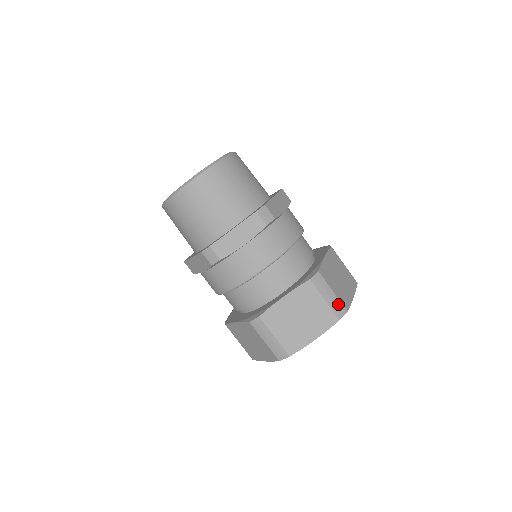
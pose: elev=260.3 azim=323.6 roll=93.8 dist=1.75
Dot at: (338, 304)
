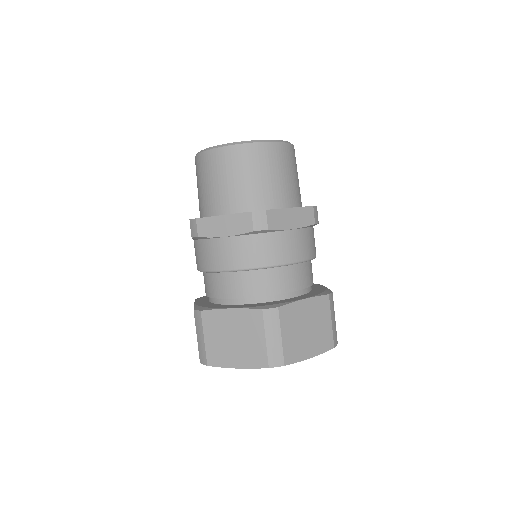
Dot at: (336, 332)
